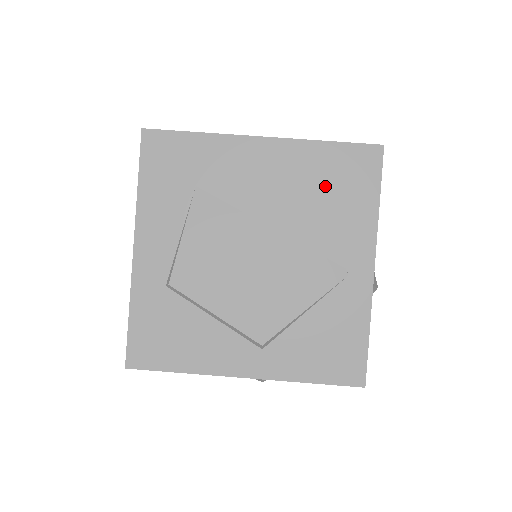
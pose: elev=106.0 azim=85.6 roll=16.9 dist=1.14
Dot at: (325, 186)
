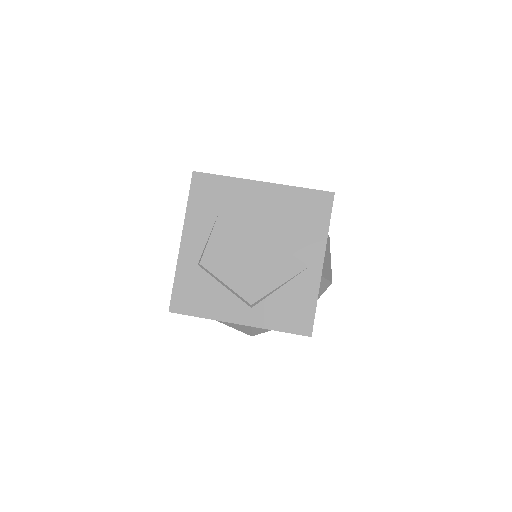
Dot at: (298, 214)
